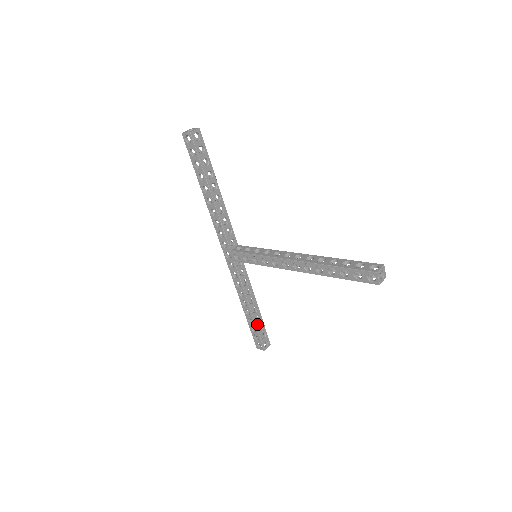
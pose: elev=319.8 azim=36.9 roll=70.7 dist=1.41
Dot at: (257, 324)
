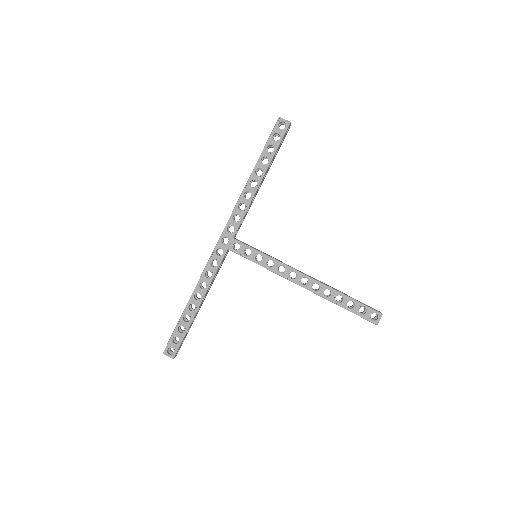
Dot at: (190, 325)
